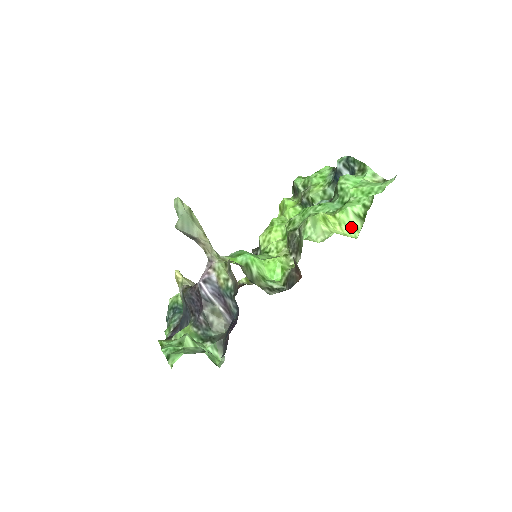
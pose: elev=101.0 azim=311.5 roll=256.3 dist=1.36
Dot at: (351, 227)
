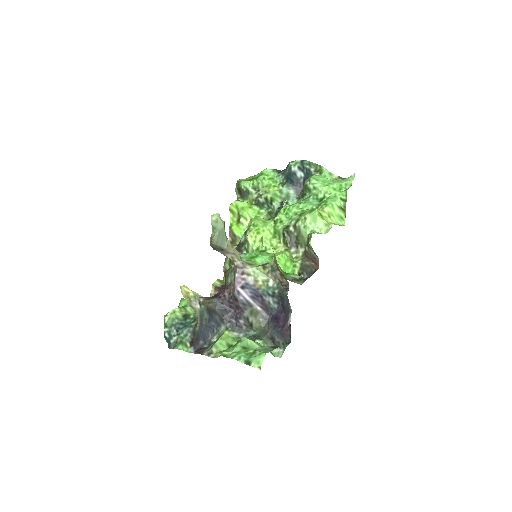
Dot at: (338, 218)
